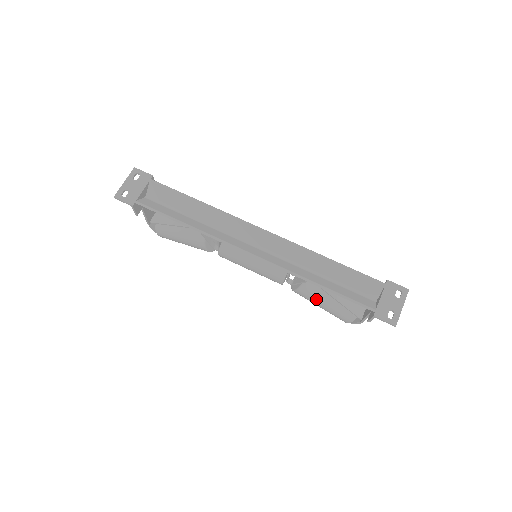
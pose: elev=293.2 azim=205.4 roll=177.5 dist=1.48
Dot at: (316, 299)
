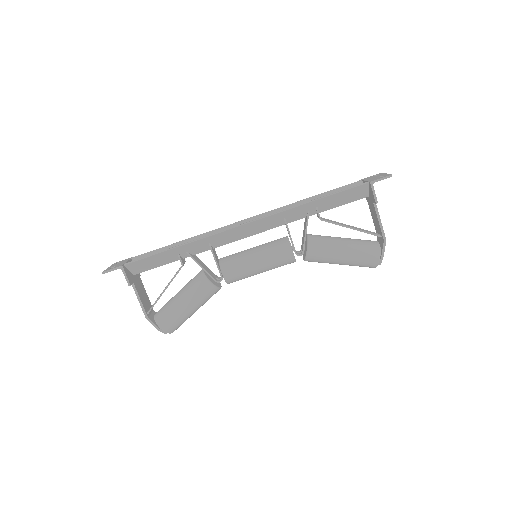
Dot at: (331, 245)
